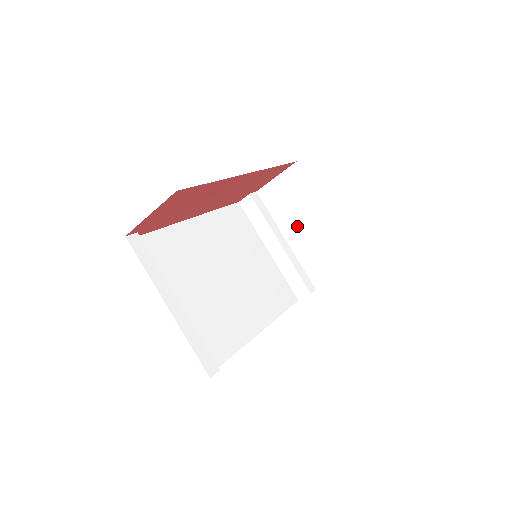
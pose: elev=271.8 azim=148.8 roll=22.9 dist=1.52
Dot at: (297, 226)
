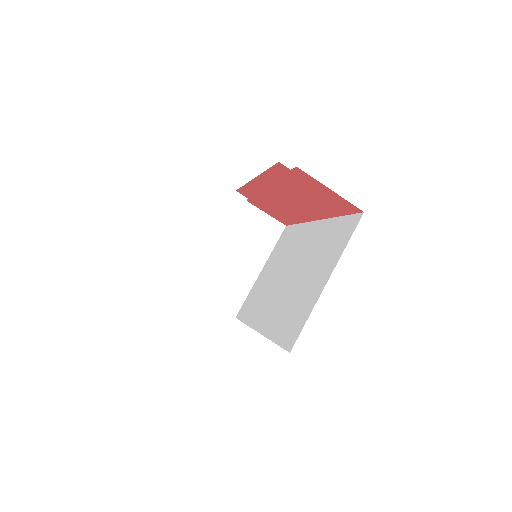
Dot at: (237, 250)
